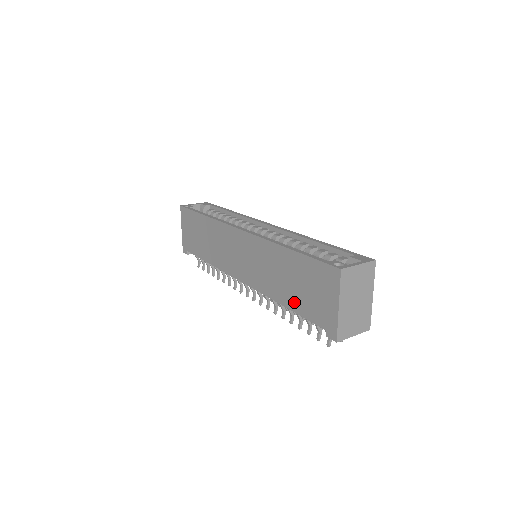
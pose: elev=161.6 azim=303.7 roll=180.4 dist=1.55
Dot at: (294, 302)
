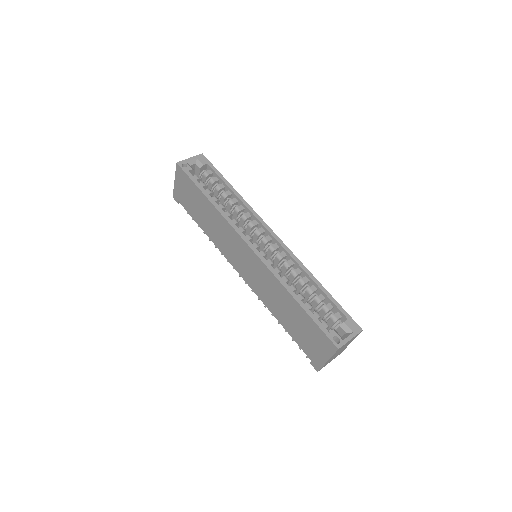
Dot at: (289, 328)
